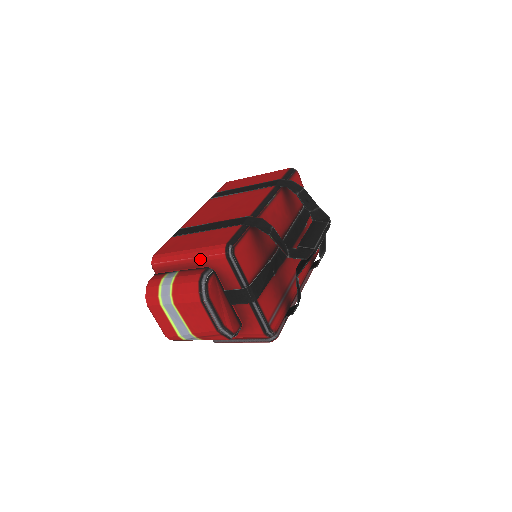
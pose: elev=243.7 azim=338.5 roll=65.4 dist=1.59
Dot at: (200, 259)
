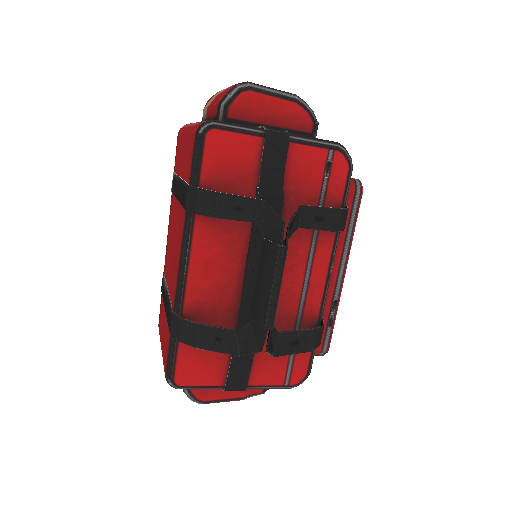
Dot at: occluded
